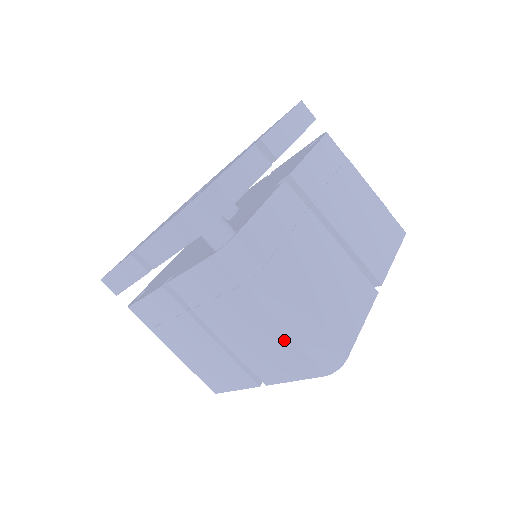
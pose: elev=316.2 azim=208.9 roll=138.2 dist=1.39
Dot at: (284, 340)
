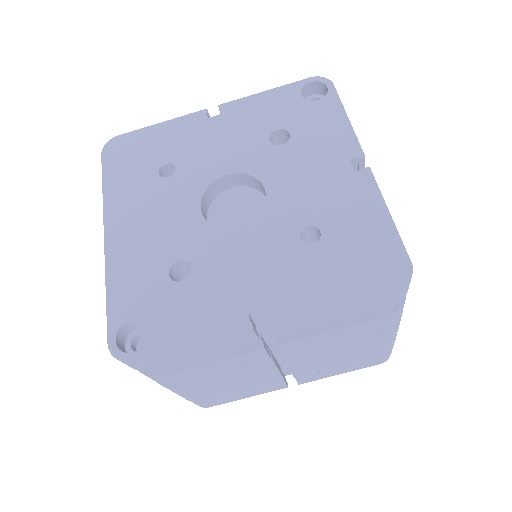
Dot at: (374, 354)
